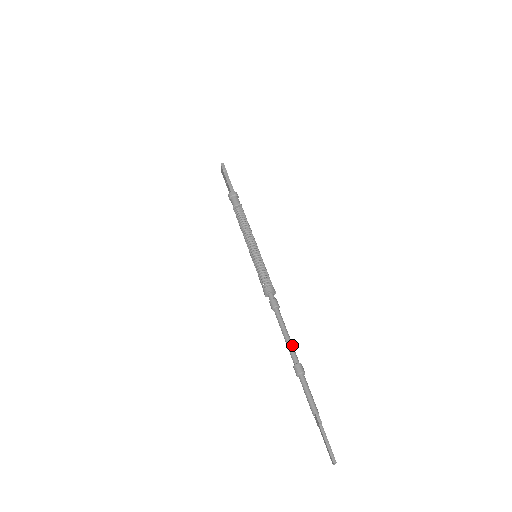
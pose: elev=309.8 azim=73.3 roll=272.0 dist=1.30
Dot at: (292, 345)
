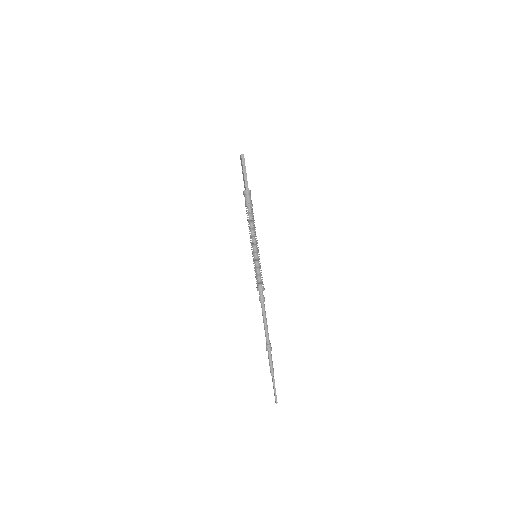
Dot at: occluded
